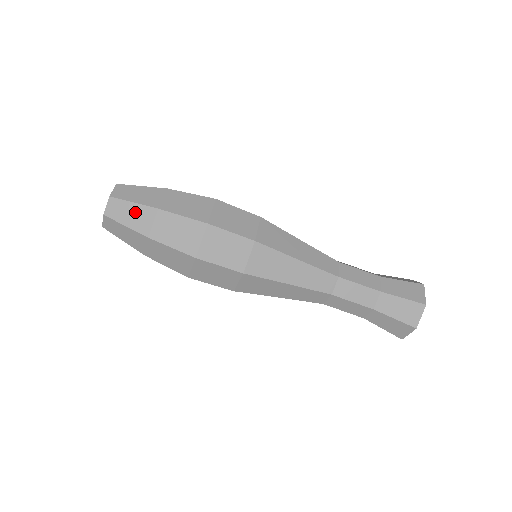
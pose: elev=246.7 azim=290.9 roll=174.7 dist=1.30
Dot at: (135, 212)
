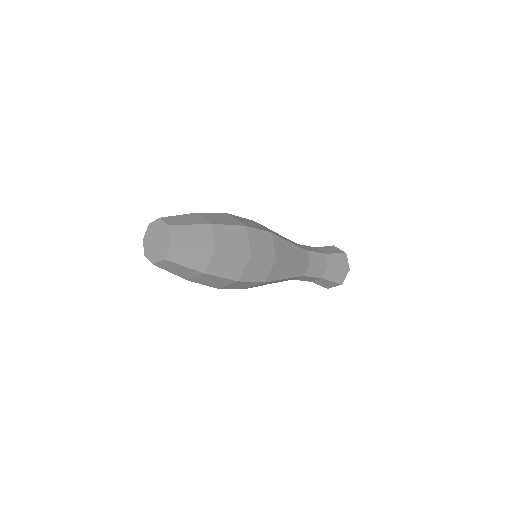
Dot at: (194, 254)
